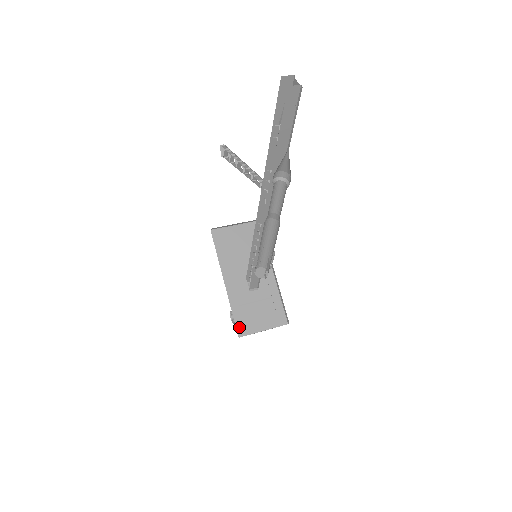
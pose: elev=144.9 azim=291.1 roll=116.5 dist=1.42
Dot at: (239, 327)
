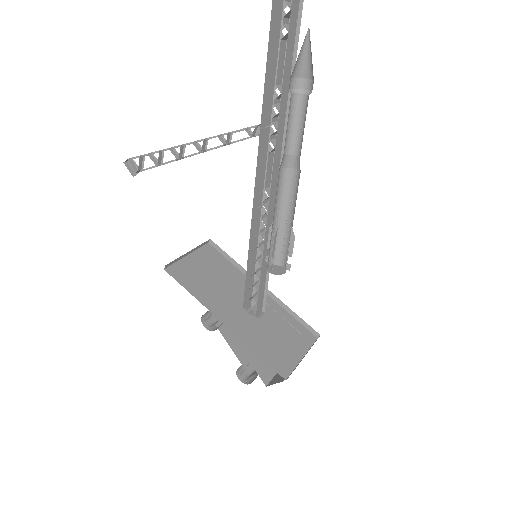
Dot at: (276, 367)
